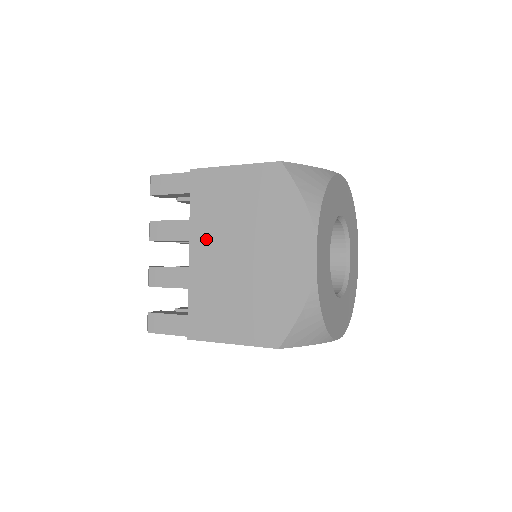
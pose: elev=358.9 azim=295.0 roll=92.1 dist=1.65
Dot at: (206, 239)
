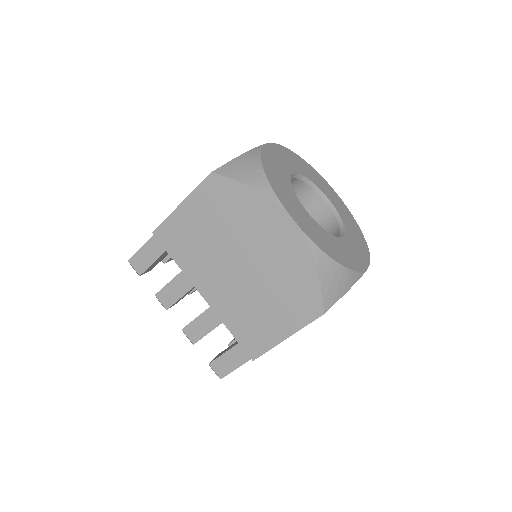
Dot at: occluded
